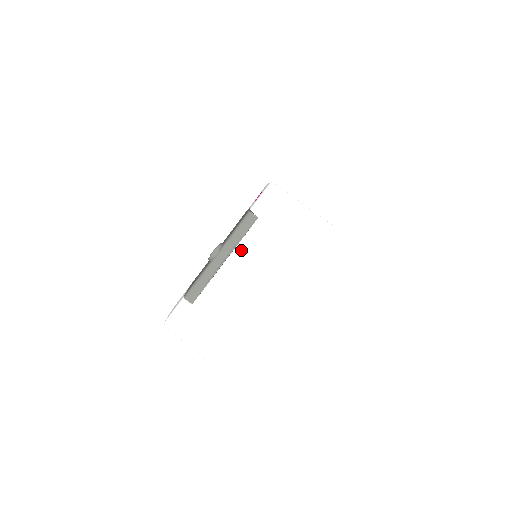
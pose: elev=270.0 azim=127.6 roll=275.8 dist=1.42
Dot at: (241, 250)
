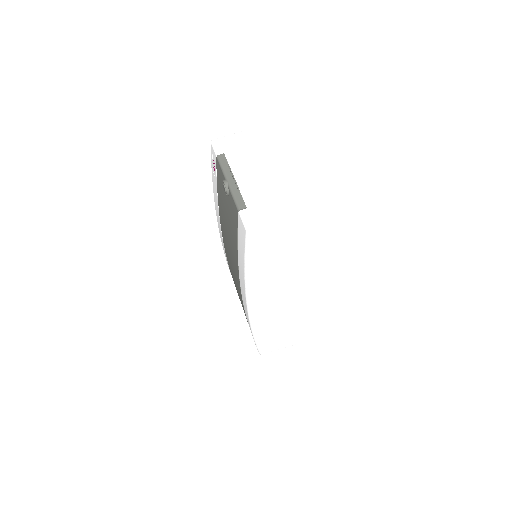
Dot at: (235, 169)
